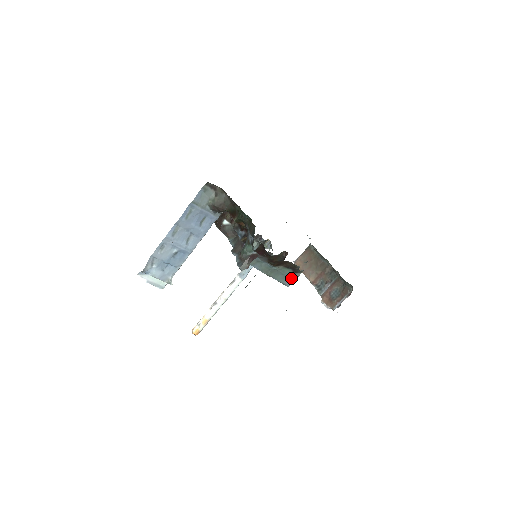
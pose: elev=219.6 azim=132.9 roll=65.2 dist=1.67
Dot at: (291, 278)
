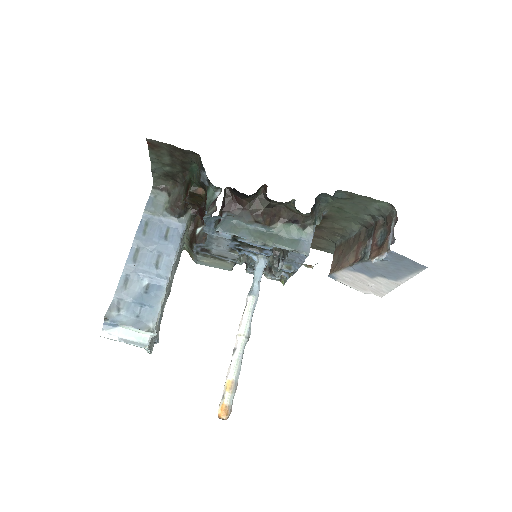
Dot at: (304, 241)
